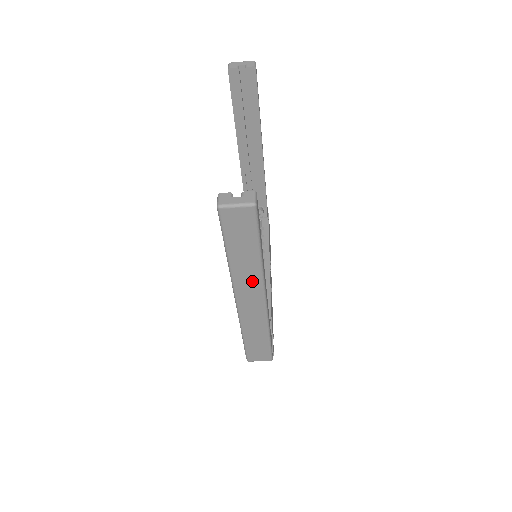
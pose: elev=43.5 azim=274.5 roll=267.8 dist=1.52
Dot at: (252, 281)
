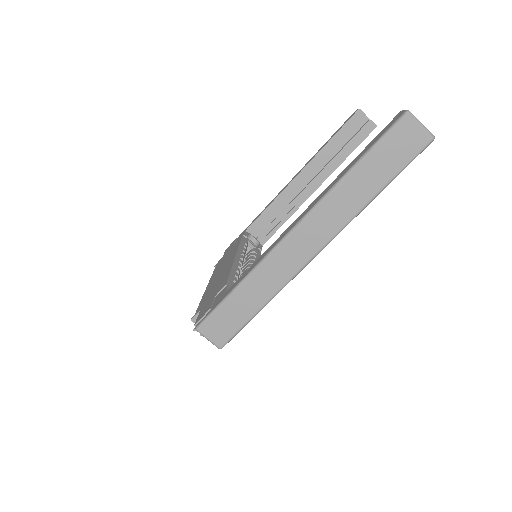
Dot at: (335, 219)
